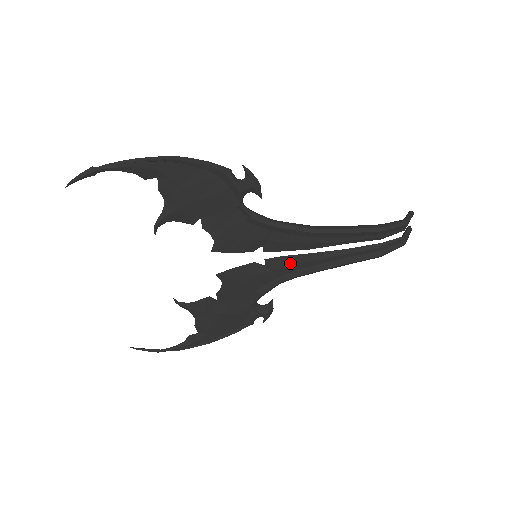
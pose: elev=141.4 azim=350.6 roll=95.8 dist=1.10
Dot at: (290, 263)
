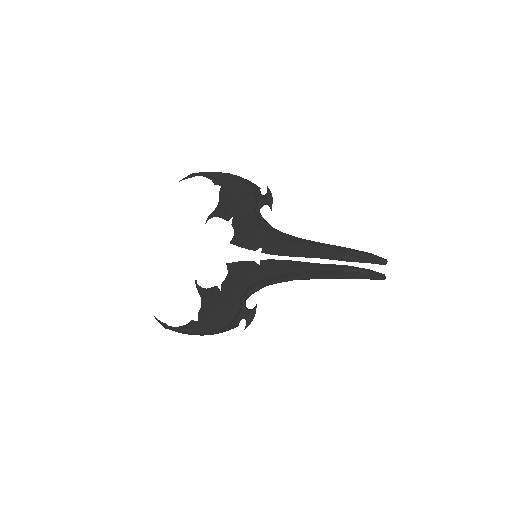
Dot at: (276, 266)
